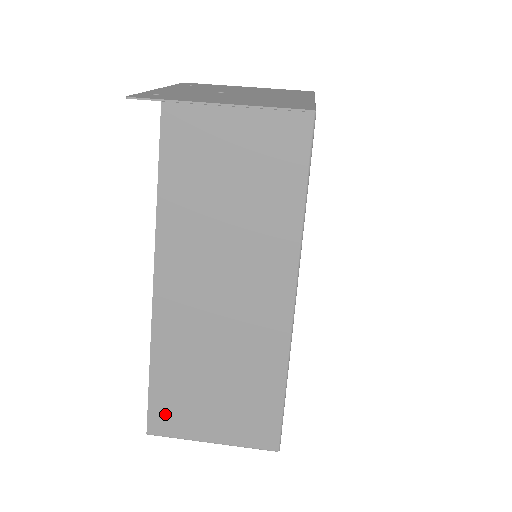
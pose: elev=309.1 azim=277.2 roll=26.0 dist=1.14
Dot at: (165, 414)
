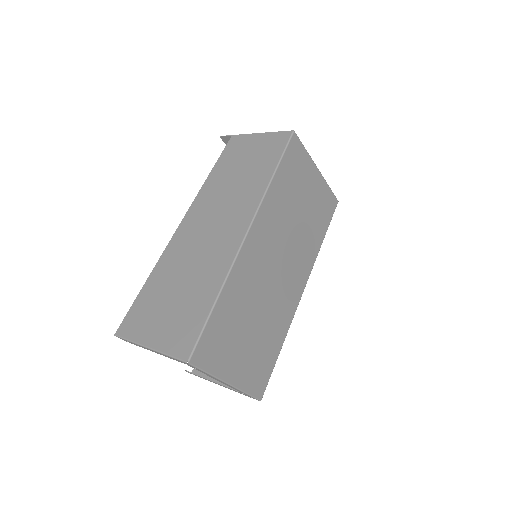
Dot at: (136, 316)
